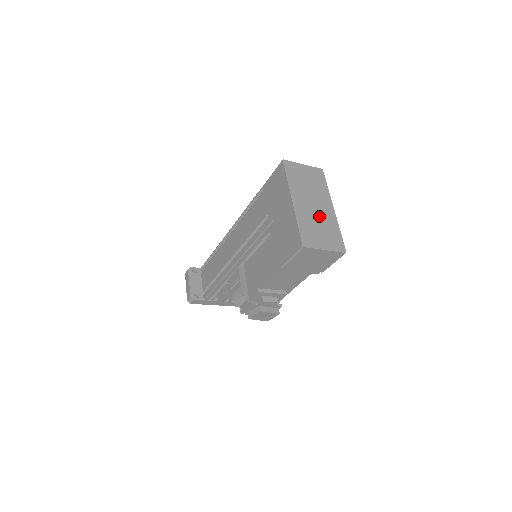
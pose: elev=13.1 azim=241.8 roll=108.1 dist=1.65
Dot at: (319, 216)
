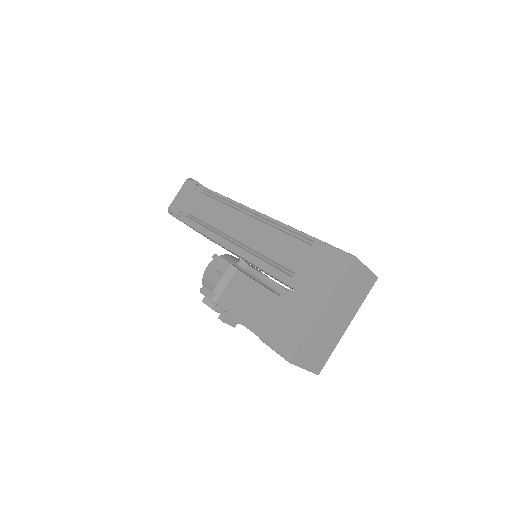
Dot at: (330, 332)
